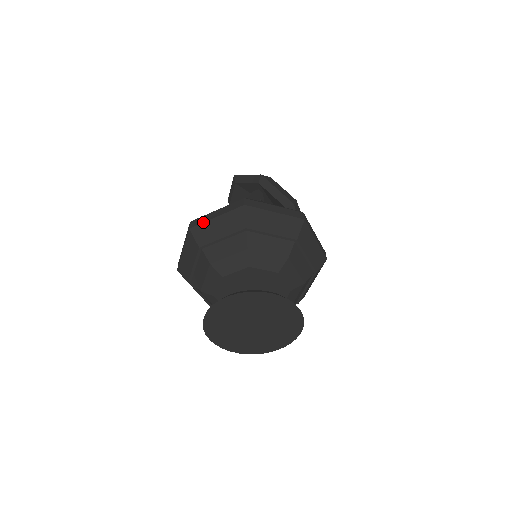
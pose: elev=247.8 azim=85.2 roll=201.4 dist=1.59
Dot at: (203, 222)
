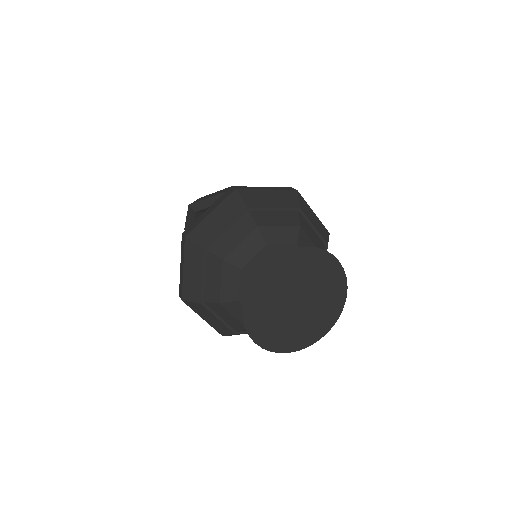
Dot at: (182, 284)
